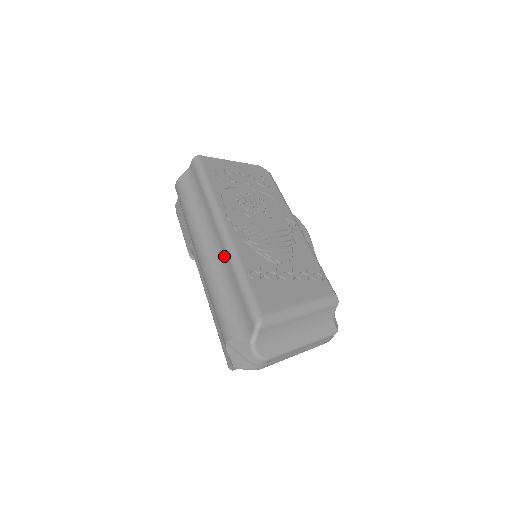
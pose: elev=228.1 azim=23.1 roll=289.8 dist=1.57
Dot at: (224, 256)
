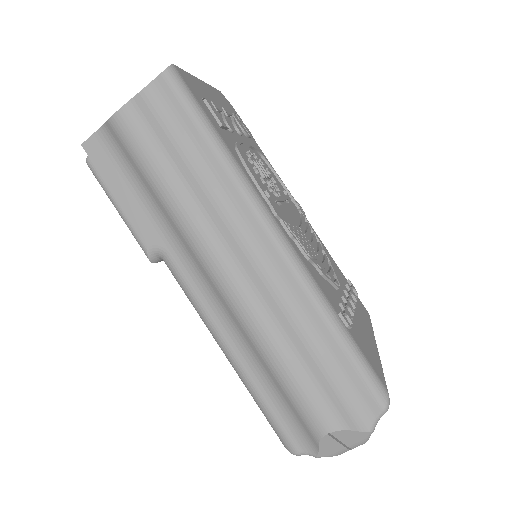
Dot at: (293, 289)
